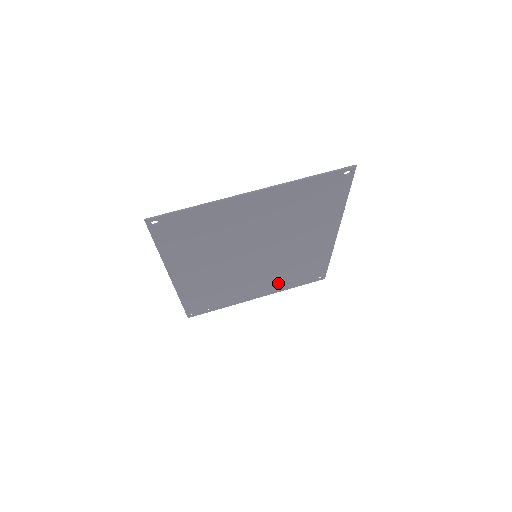
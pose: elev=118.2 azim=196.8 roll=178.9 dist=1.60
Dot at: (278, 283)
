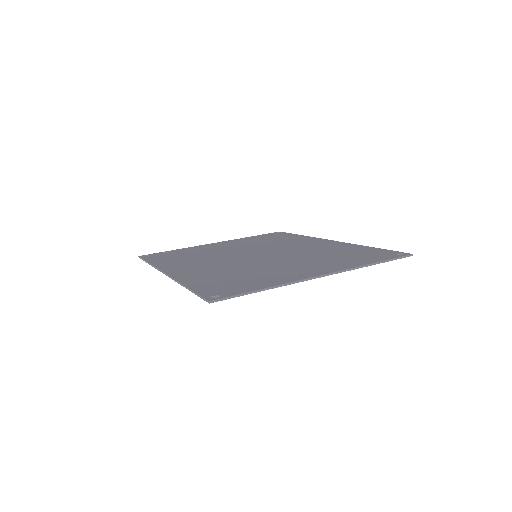
Dot at: occluded
